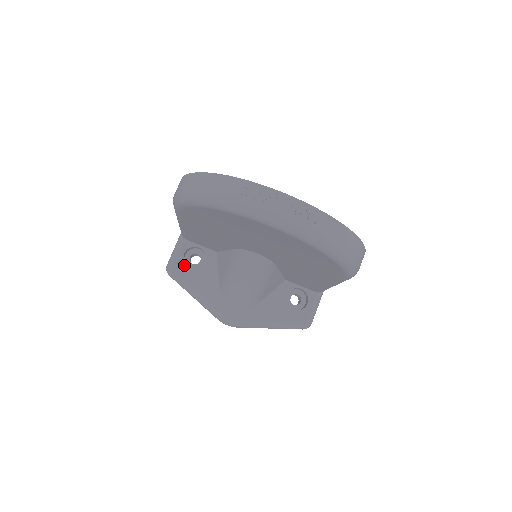
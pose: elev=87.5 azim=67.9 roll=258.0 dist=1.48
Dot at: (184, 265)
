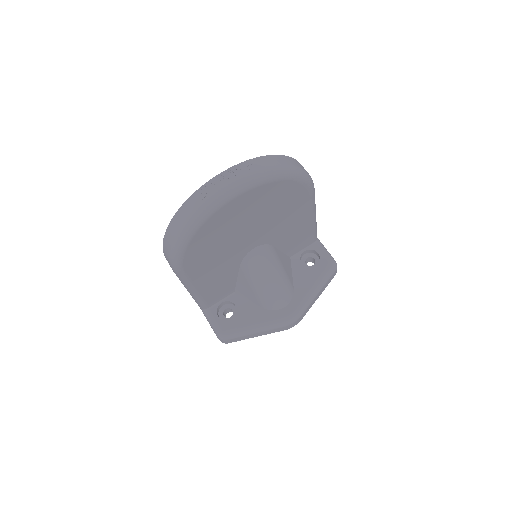
Dot at: (226, 322)
